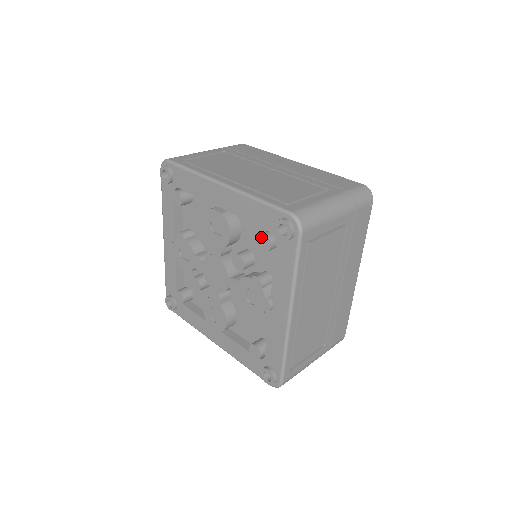
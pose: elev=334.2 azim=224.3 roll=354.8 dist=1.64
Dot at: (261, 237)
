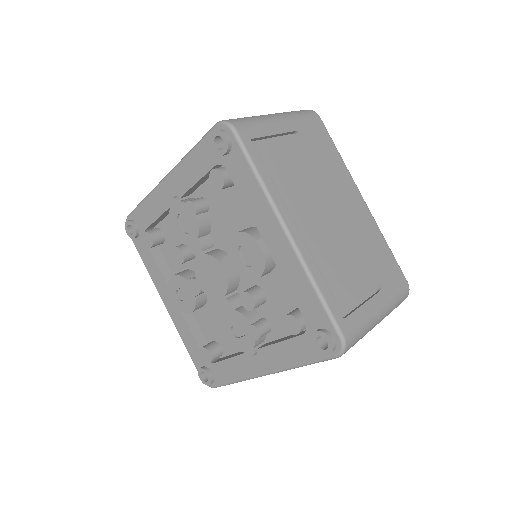
Dot at: (293, 319)
